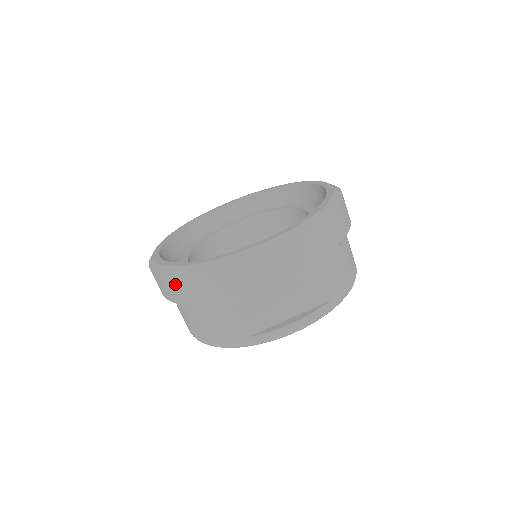
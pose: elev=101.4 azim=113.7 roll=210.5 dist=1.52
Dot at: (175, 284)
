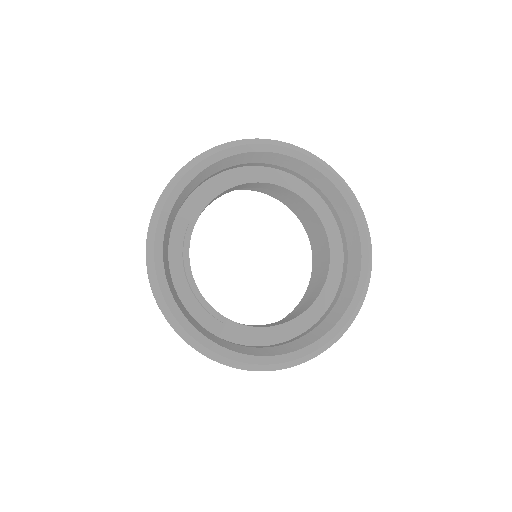
Dot at: occluded
